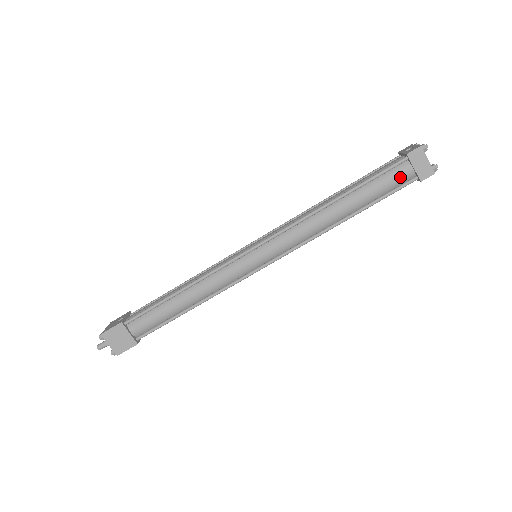
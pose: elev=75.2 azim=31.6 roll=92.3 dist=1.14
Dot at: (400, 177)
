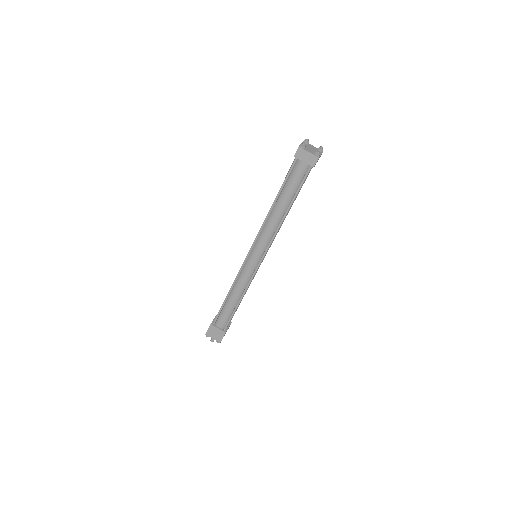
Dot at: (300, 171)
